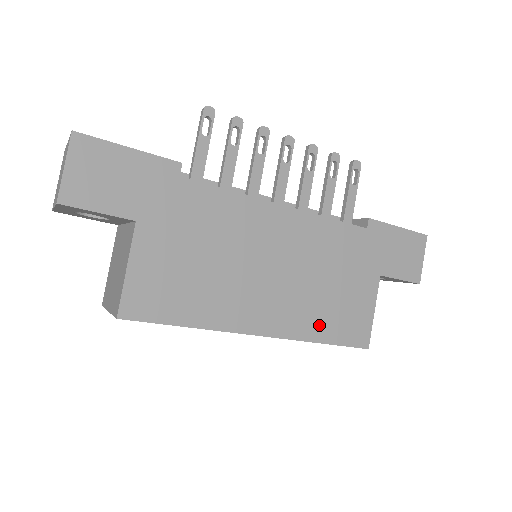
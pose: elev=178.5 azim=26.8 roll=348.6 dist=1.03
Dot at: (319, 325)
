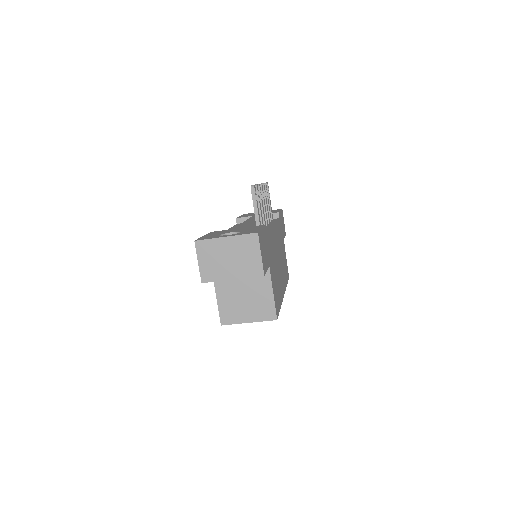
Dot at: (285, 277)
